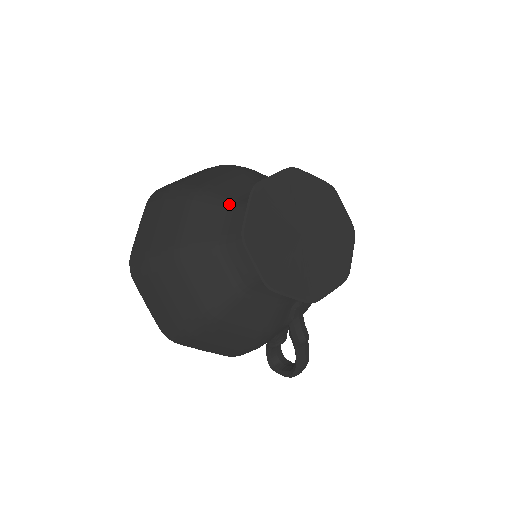
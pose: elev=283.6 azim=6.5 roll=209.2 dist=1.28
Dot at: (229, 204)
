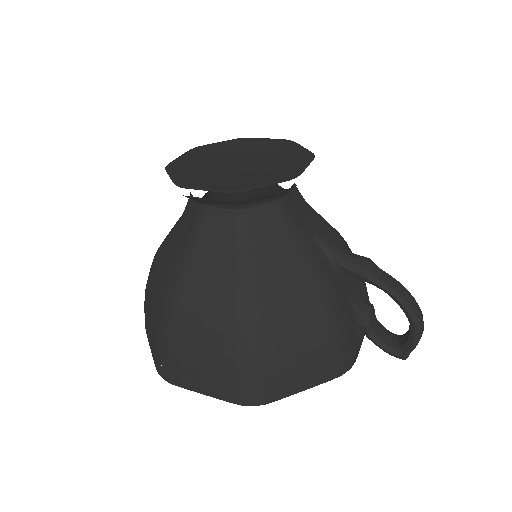
Dot at: (178, 220)
